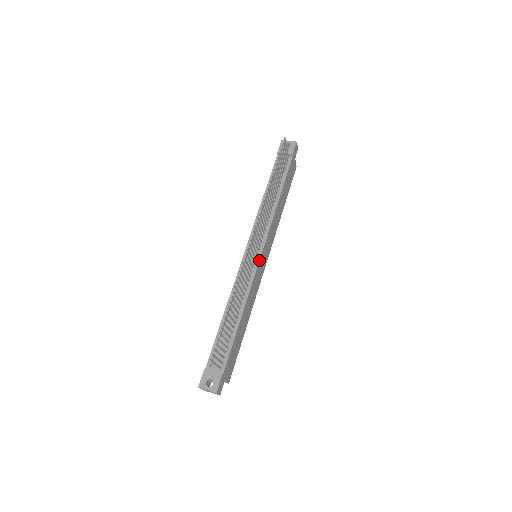
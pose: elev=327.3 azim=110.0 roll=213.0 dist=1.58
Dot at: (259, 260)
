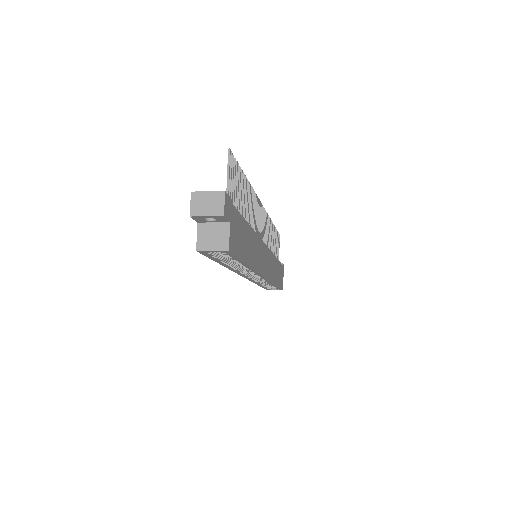
Dot at: (264, 243)
